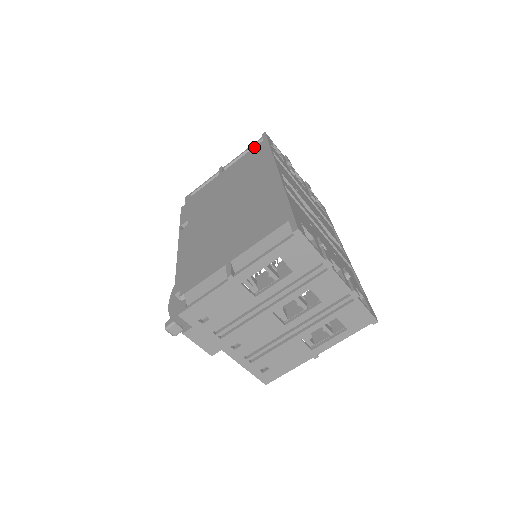
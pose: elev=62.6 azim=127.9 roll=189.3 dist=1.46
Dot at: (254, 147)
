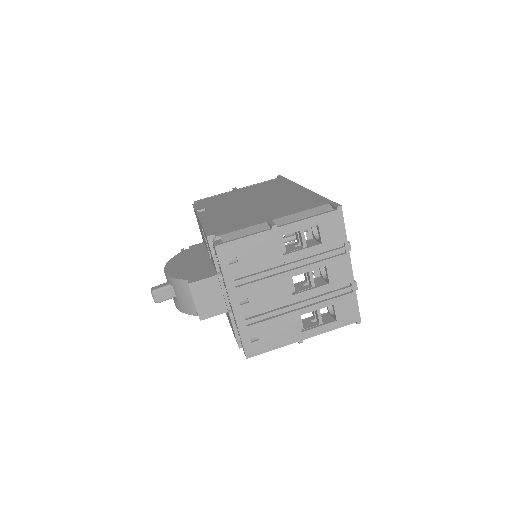
Dot at: (271, 180)
